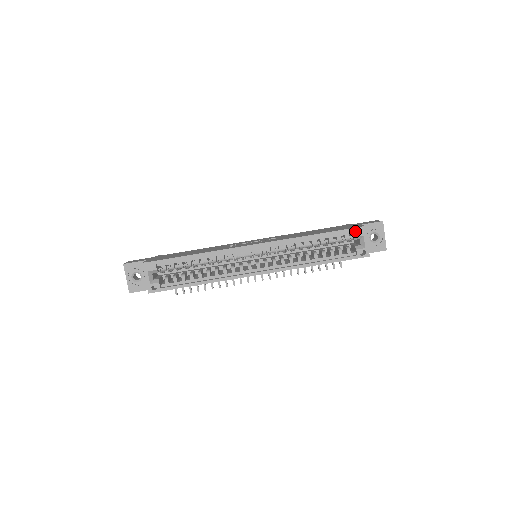
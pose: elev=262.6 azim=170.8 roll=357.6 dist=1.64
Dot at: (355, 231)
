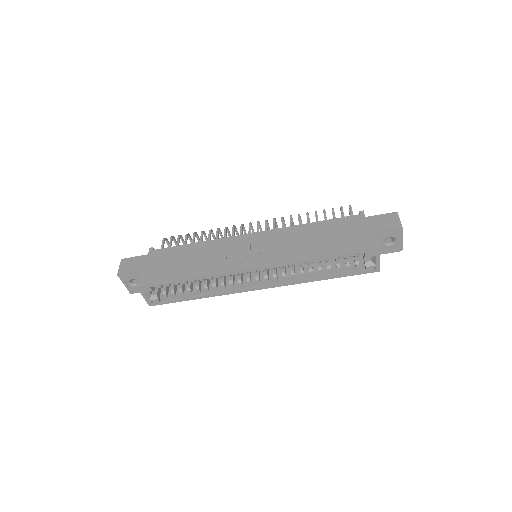
Dot at: (366, 253)
